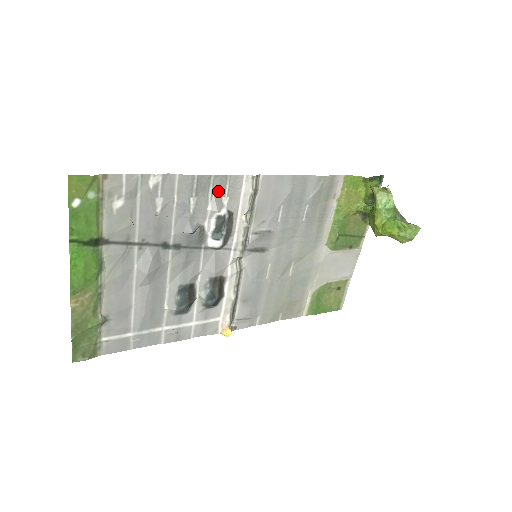
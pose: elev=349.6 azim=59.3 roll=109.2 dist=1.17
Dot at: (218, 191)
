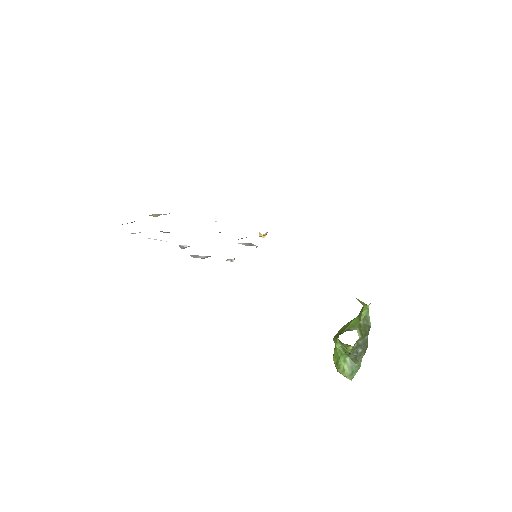
Dot at: occluded
